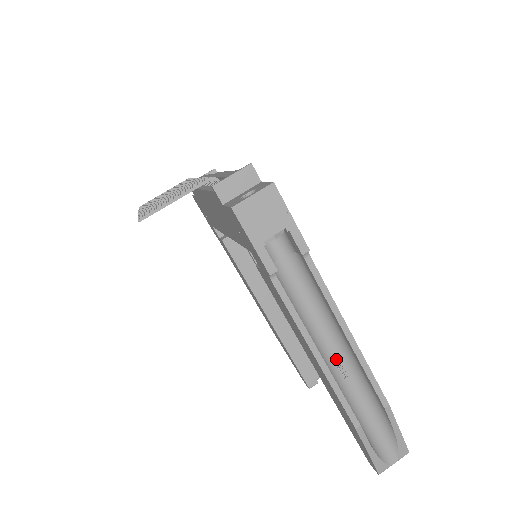
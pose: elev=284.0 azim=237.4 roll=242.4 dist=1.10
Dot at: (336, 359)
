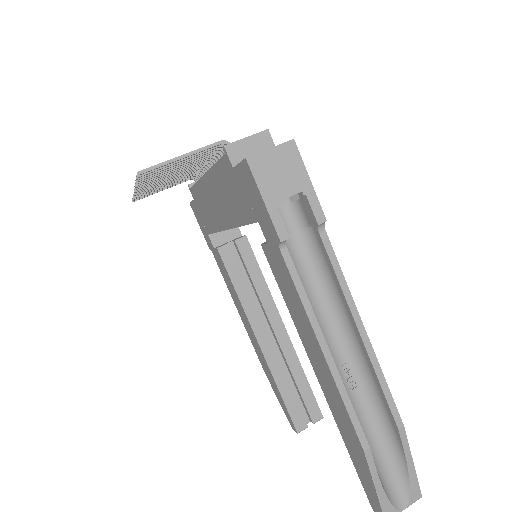
Dot at: (344, 364)
